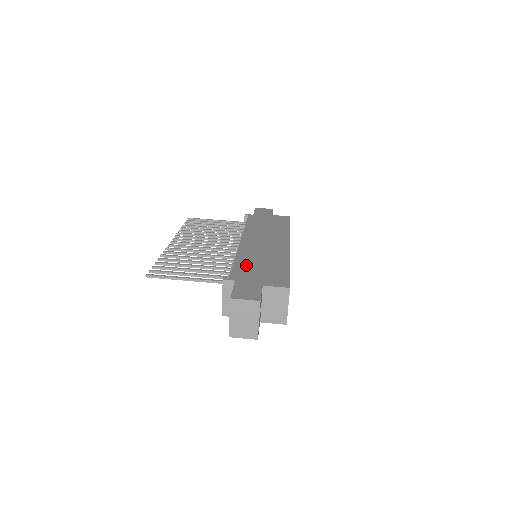
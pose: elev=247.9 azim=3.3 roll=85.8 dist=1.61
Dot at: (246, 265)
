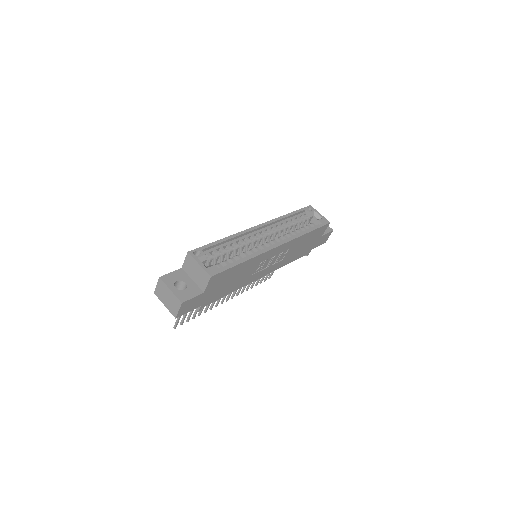
Dot at: occluded
